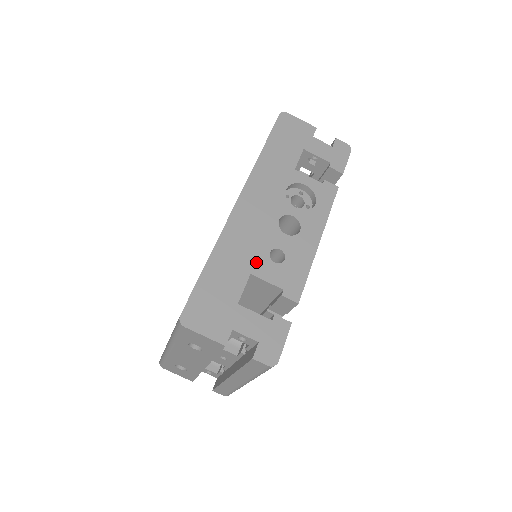
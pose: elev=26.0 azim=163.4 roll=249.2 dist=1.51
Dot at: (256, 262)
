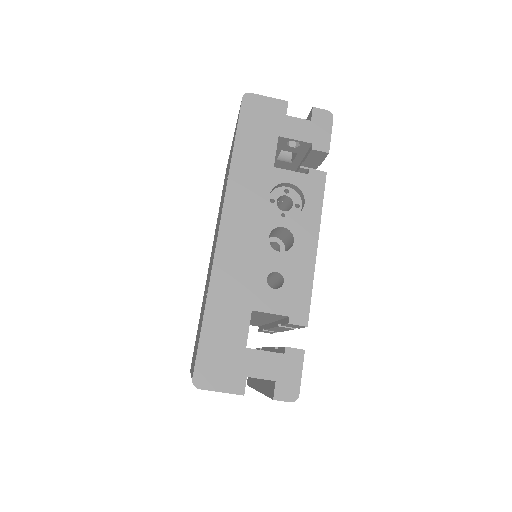
Dot at: (255, 295)
